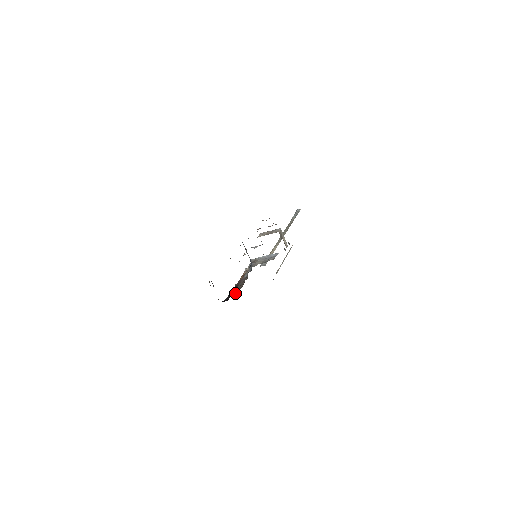
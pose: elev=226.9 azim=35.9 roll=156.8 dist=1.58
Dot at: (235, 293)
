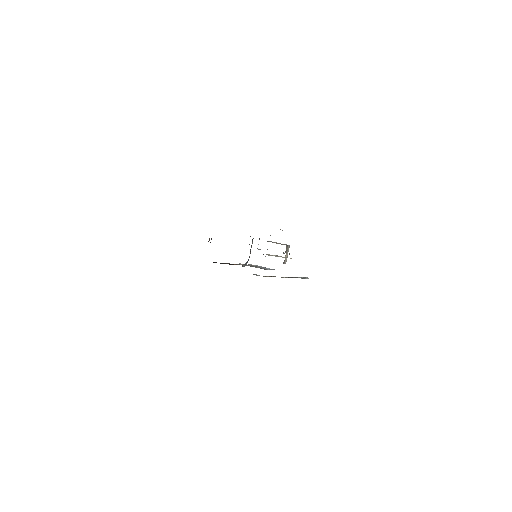
Dot at: occluded
